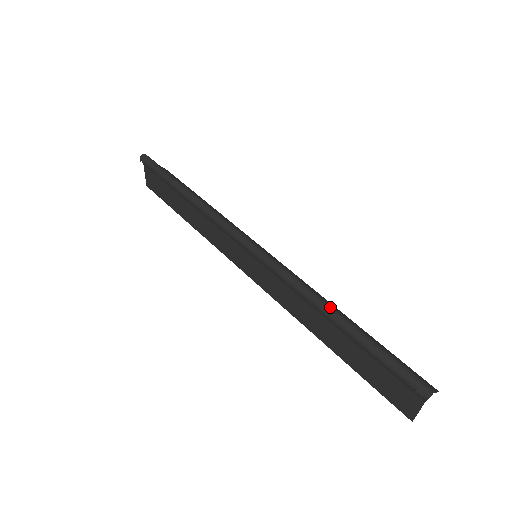
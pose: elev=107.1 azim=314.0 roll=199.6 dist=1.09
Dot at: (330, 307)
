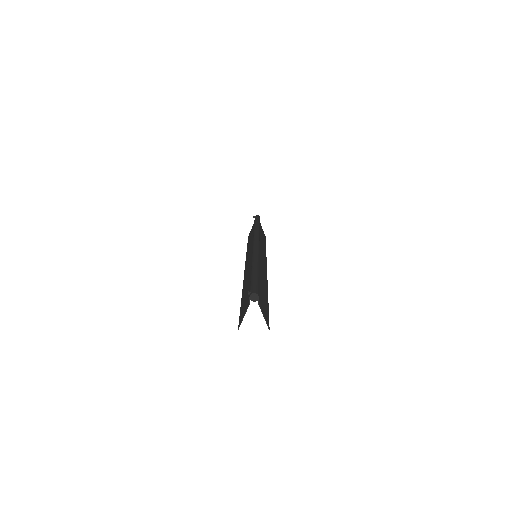
Dot at: (257, 263)
